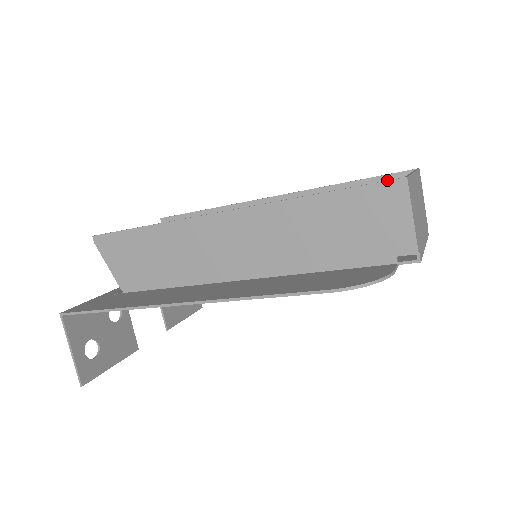
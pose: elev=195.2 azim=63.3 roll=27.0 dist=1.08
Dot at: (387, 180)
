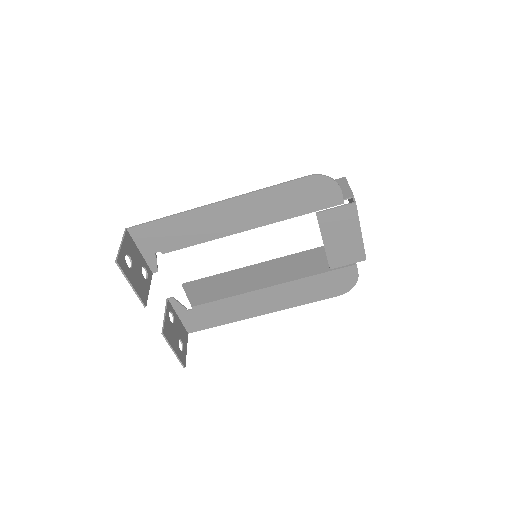
Dot at: occluded
